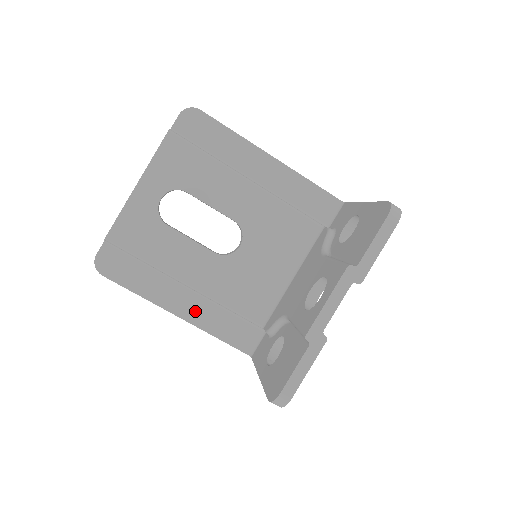
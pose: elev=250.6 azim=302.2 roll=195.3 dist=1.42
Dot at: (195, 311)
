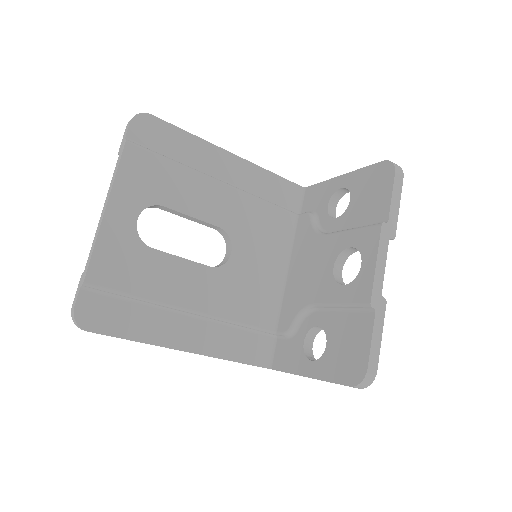
Dot at: (204, 339)
